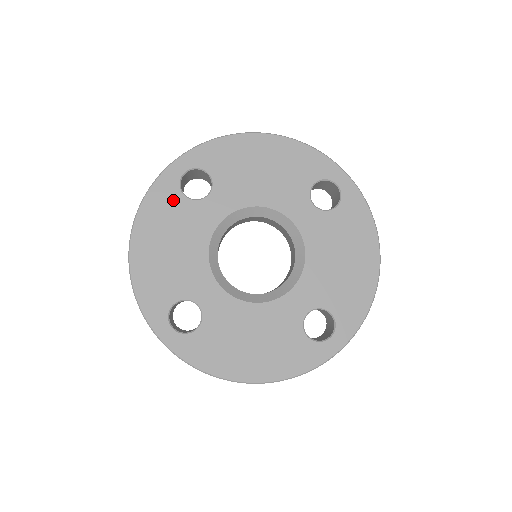
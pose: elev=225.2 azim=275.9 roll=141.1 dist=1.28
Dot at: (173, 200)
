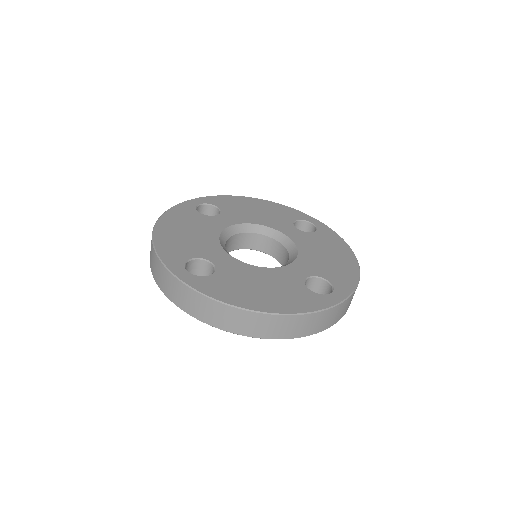
Dot at: (191, 213)
